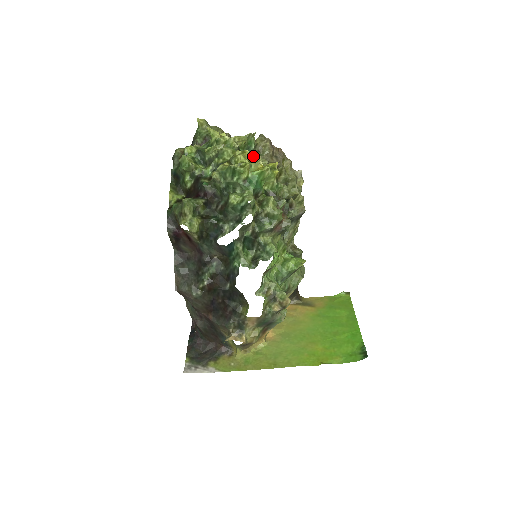
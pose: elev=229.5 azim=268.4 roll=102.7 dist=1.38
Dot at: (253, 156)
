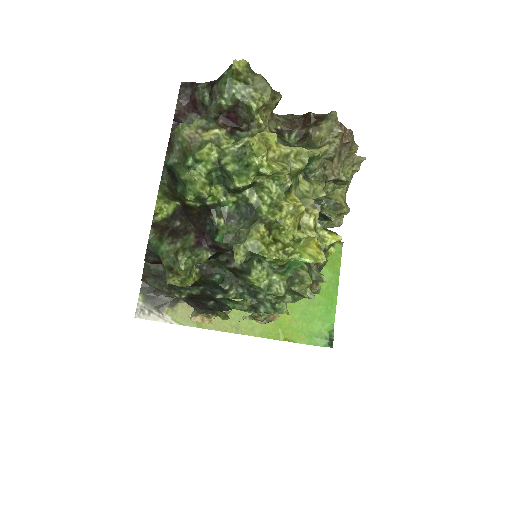
Dot at: (308, 204)
